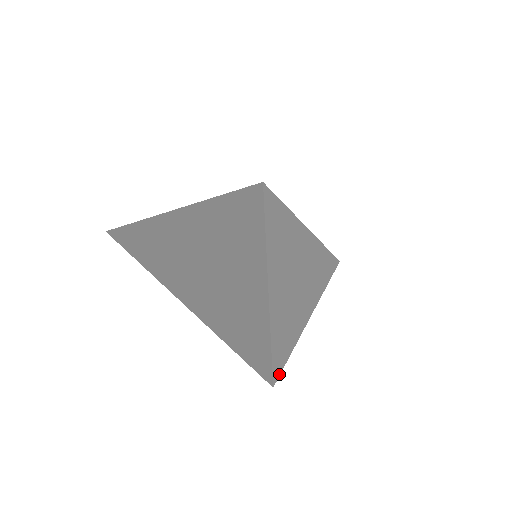
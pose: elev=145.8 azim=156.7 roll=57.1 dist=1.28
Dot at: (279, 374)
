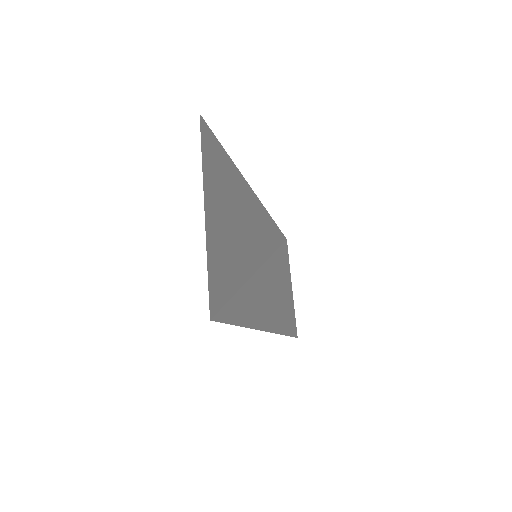
Dot at: (219, 321)
